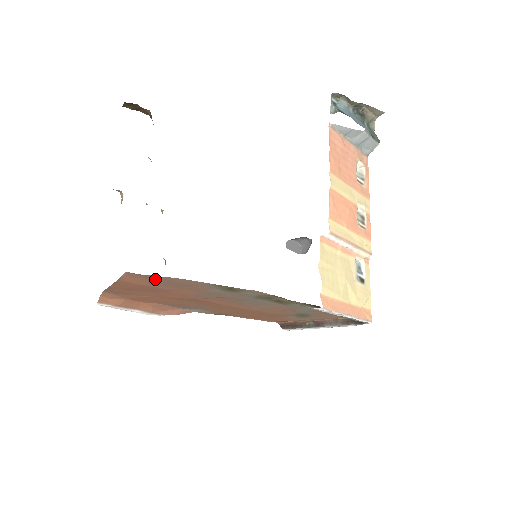
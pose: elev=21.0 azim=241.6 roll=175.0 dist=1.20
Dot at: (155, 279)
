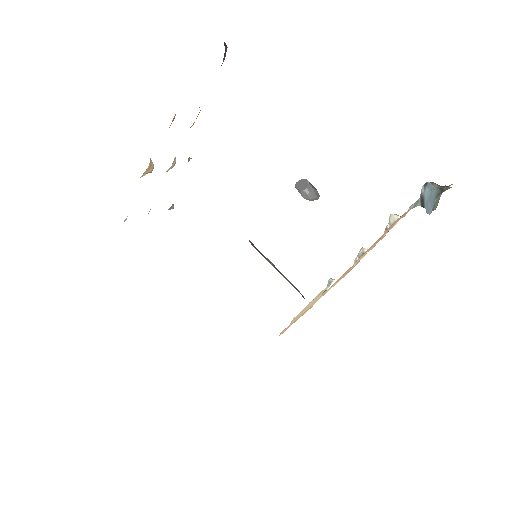
Dot at: occluded
